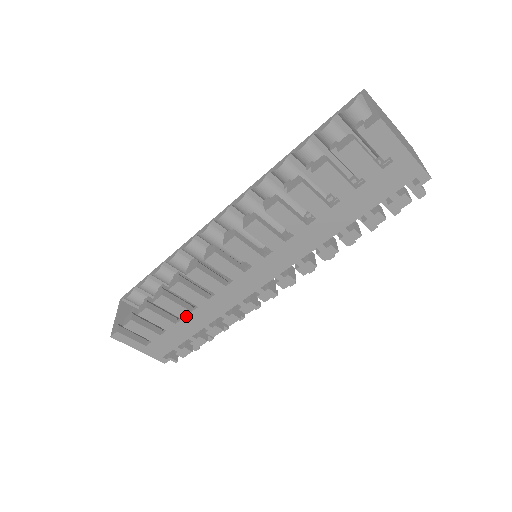
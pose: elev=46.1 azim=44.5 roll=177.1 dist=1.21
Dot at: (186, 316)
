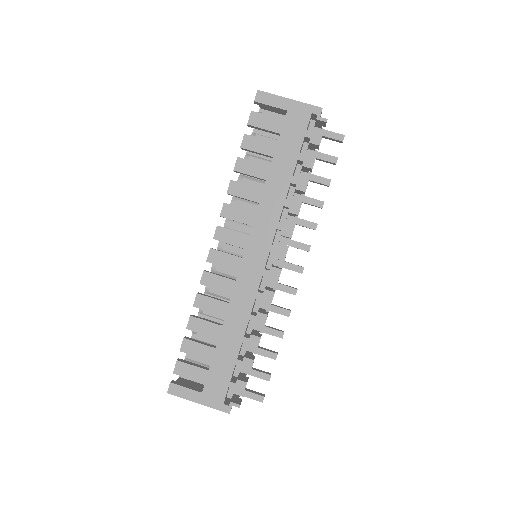
Dot at: (220, 334)
